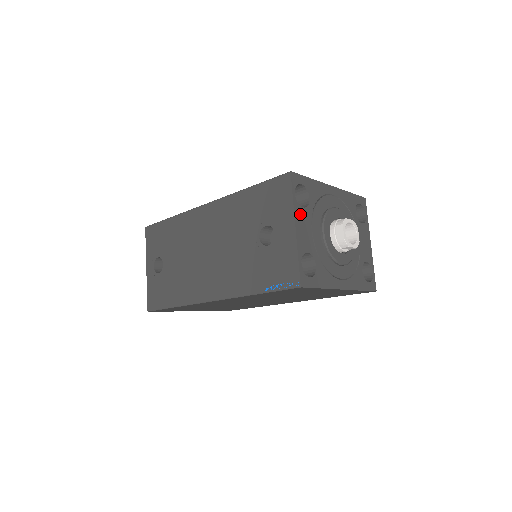
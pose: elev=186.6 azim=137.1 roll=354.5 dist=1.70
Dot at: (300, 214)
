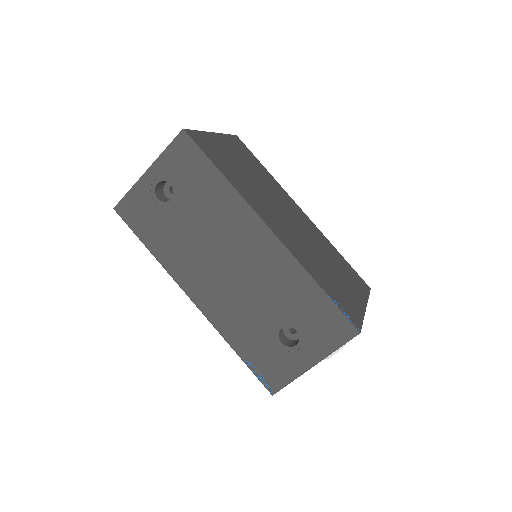
Dot at: occluded
